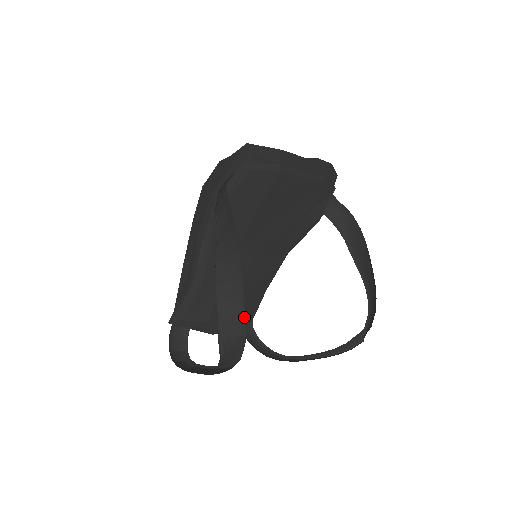
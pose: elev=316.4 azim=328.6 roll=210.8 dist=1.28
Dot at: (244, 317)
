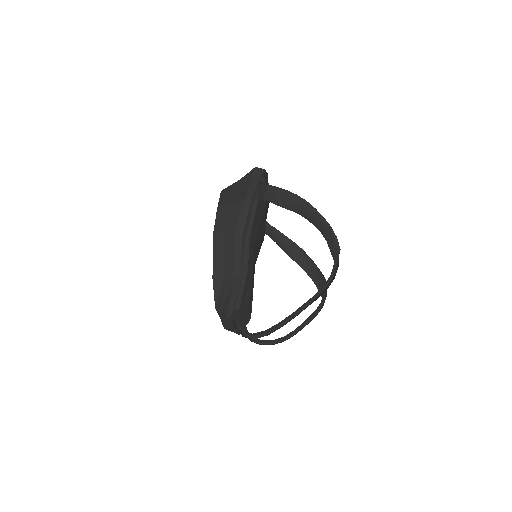
Dot at: (335, 238)
